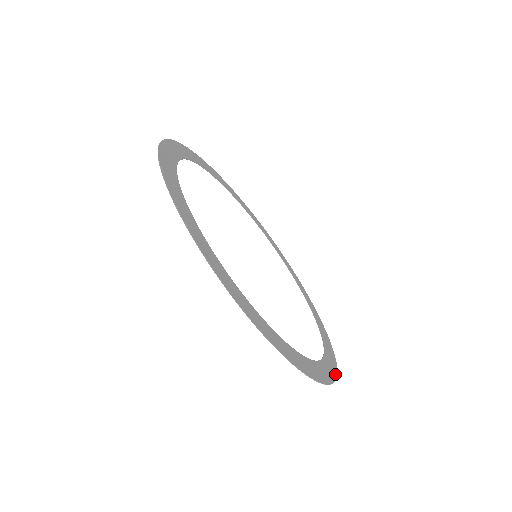
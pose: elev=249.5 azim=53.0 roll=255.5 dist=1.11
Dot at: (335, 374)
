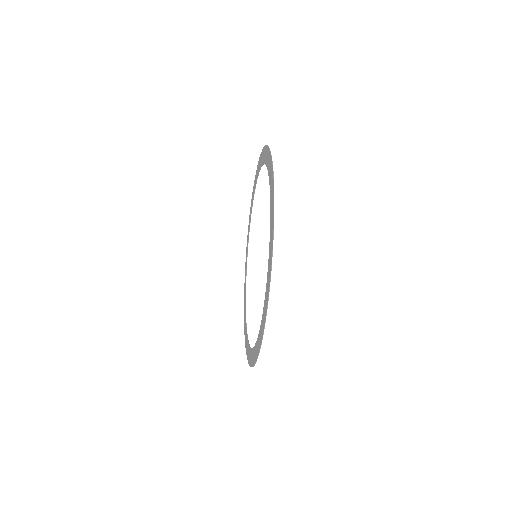
Dot at: occluded
